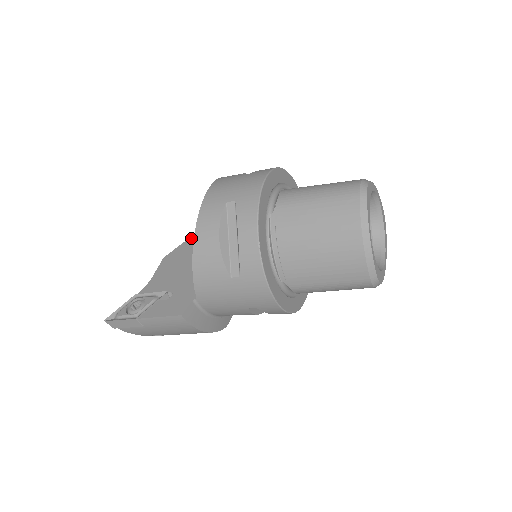
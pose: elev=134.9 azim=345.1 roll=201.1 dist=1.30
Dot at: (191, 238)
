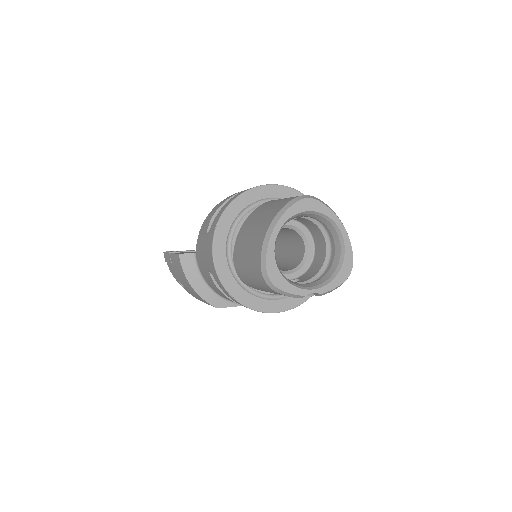
Dot at: occluded
